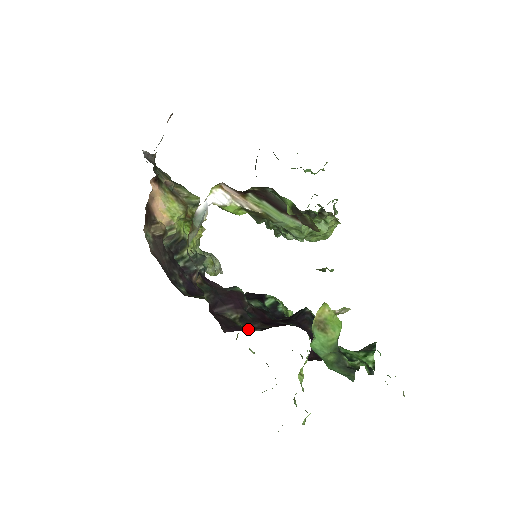
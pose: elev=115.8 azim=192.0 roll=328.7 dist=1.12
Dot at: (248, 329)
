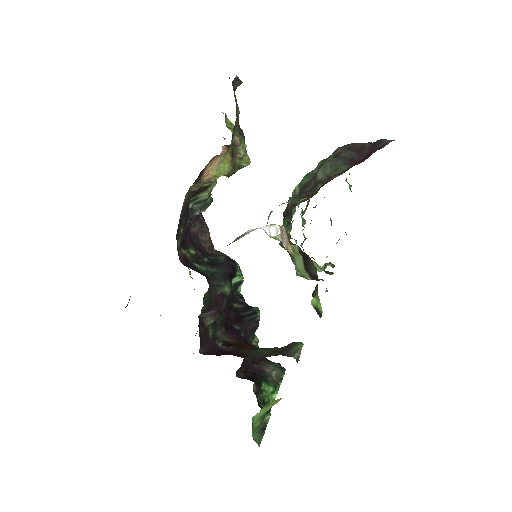
Dot at: (214, 342)
